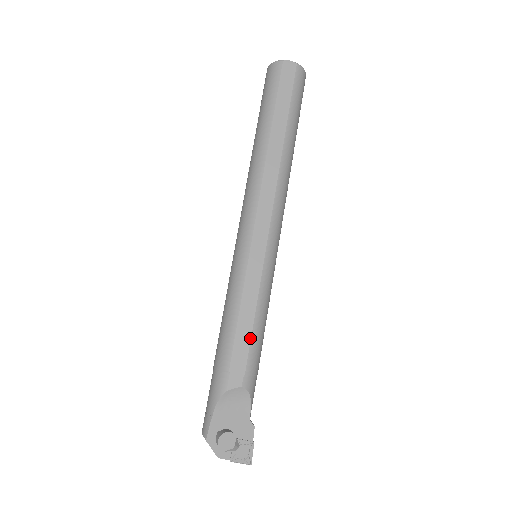
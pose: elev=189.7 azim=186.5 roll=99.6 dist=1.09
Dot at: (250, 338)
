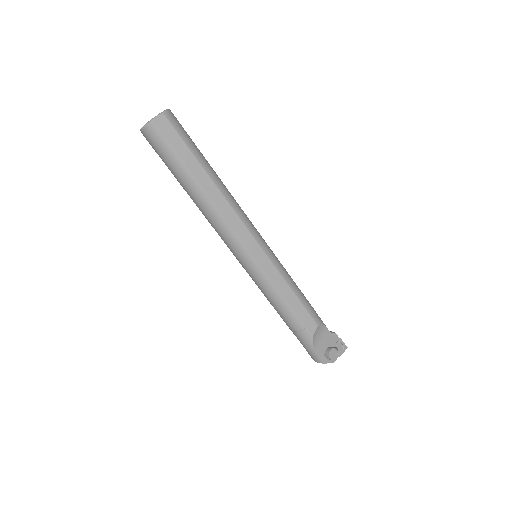
Dot at: (300, 302)
